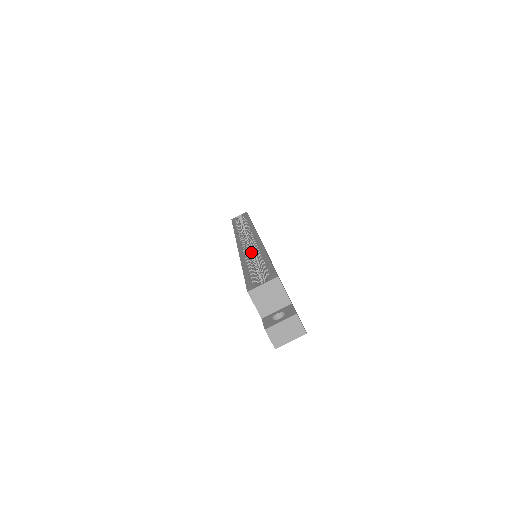
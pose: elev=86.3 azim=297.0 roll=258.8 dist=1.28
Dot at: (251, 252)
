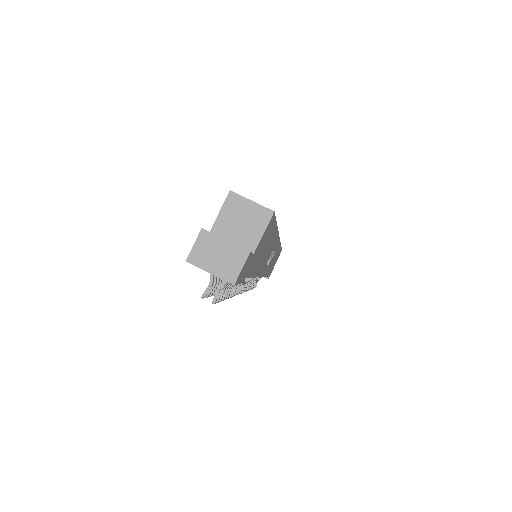
Dot at: occluded
